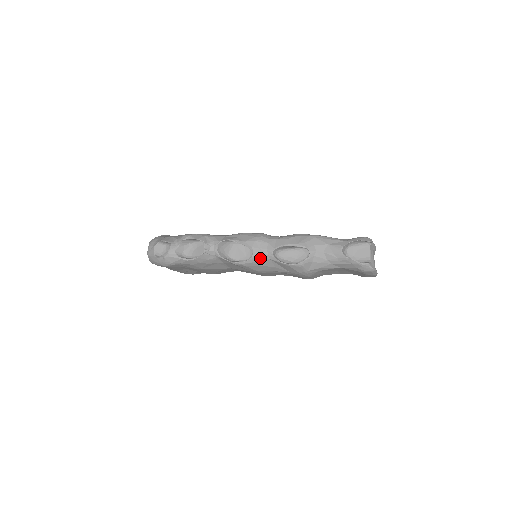
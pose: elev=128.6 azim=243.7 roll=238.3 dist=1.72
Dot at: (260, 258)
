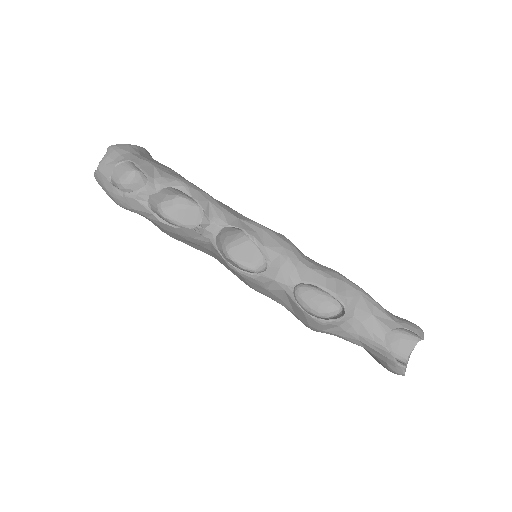
Dot at: (272, 281)
